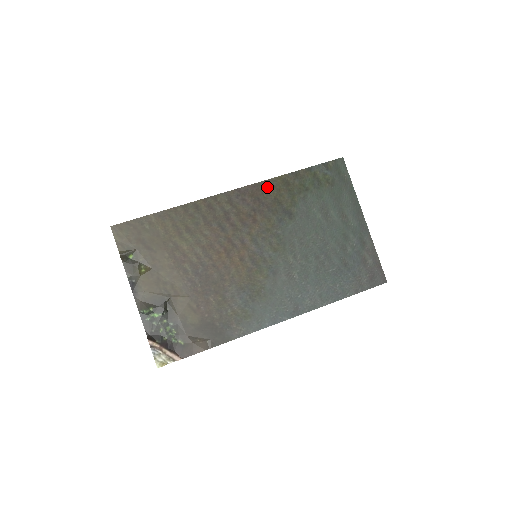
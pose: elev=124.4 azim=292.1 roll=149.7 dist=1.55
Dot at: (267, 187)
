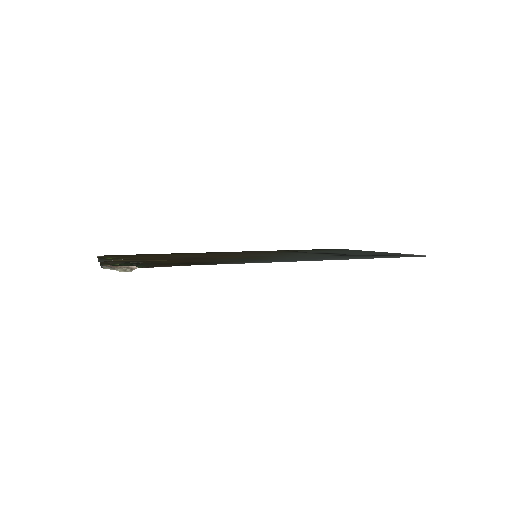
Dot at: (265, 251)
